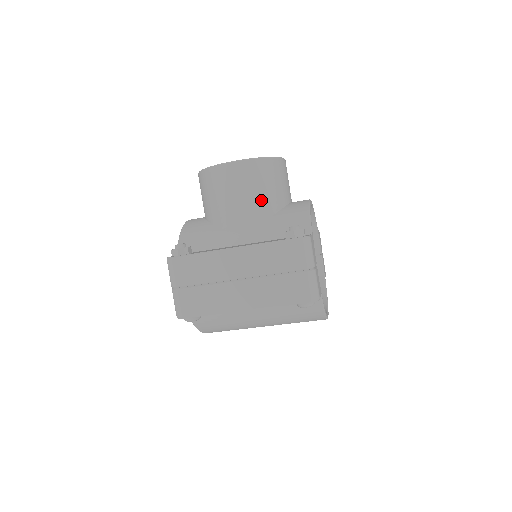
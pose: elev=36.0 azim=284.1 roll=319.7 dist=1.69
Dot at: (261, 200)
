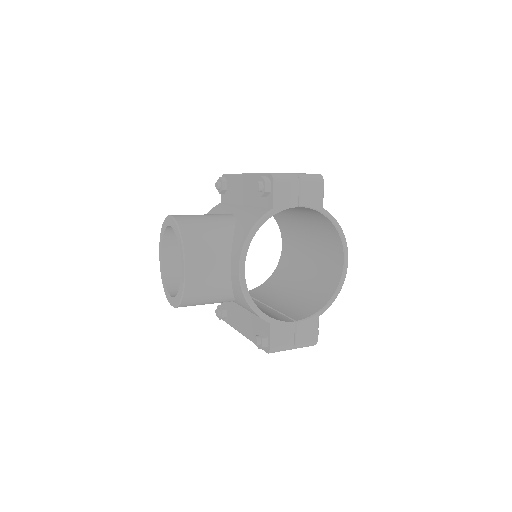
Dot at: (216, 302)
